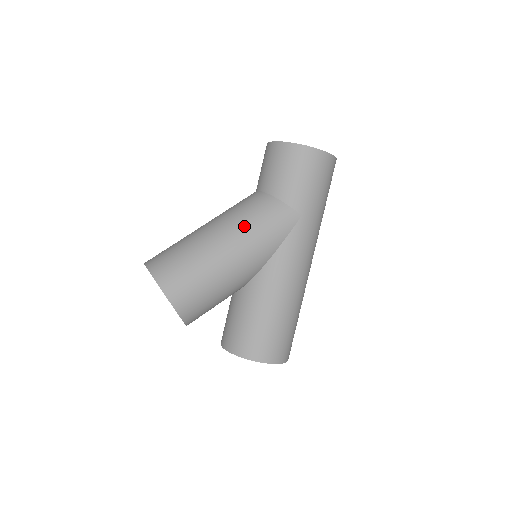
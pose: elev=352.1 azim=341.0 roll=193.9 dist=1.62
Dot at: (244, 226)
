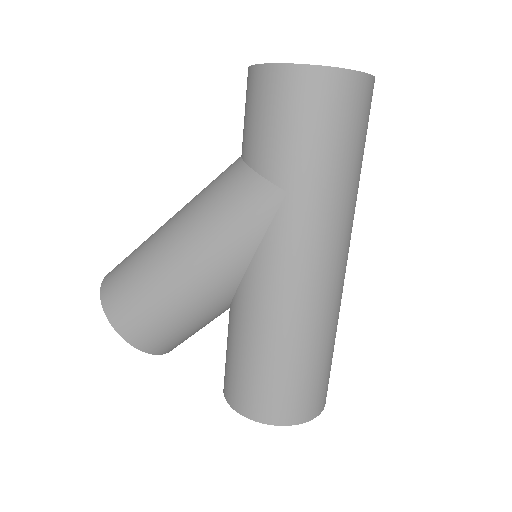
Dot at: (200, 218)
